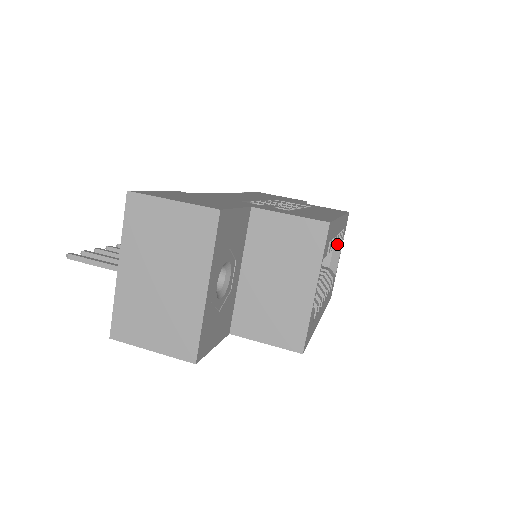
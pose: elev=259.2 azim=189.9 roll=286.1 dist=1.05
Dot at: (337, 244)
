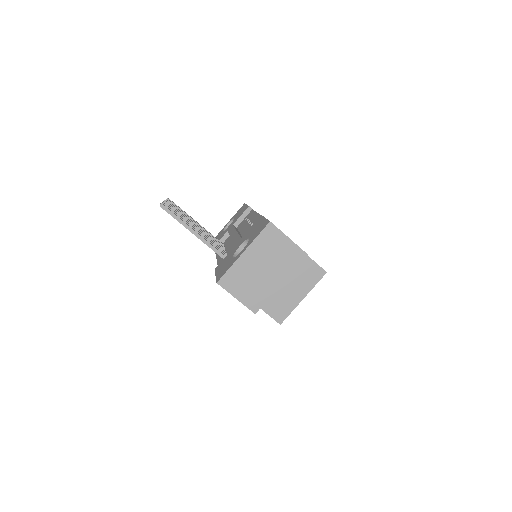
Dot at: occluded
